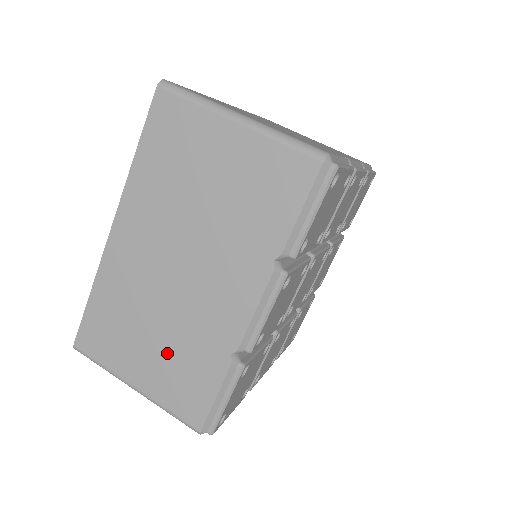
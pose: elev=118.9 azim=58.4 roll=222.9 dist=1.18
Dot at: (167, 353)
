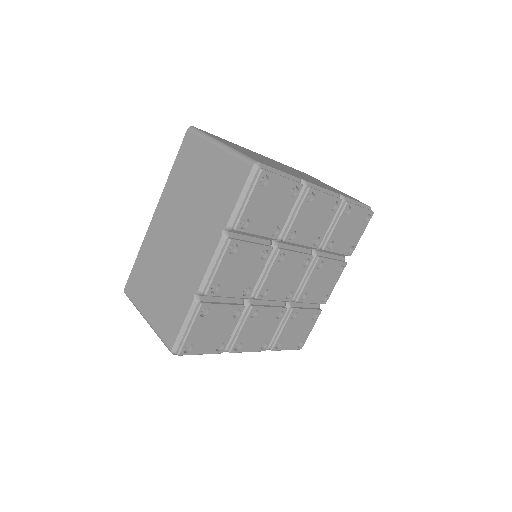
Dot at: (165, 294)
